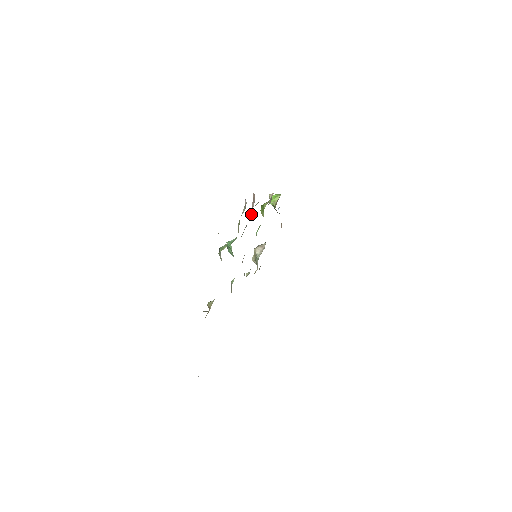
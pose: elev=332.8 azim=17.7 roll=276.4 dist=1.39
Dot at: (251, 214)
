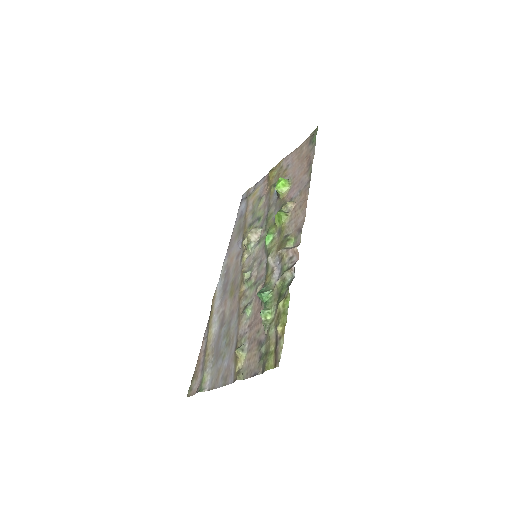
Dot at: (282, 254)
